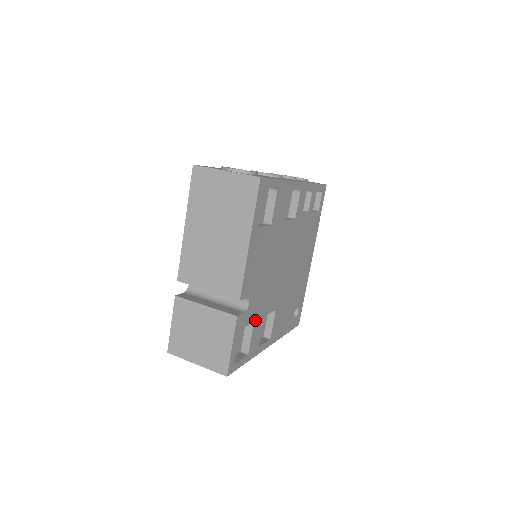
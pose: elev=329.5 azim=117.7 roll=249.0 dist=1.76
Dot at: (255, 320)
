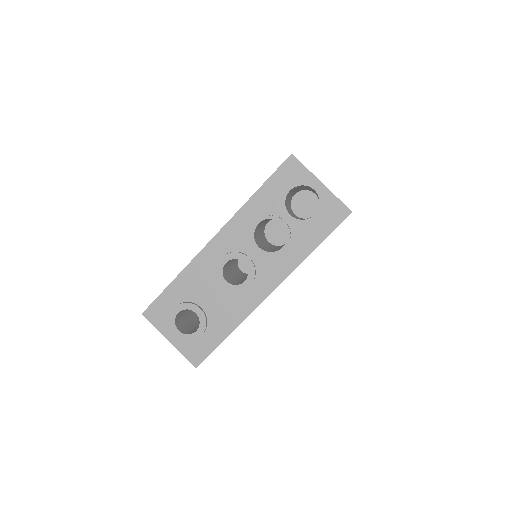
Dot at: occluded
